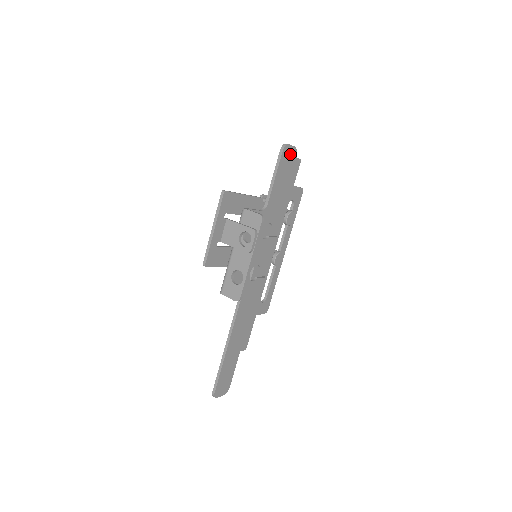
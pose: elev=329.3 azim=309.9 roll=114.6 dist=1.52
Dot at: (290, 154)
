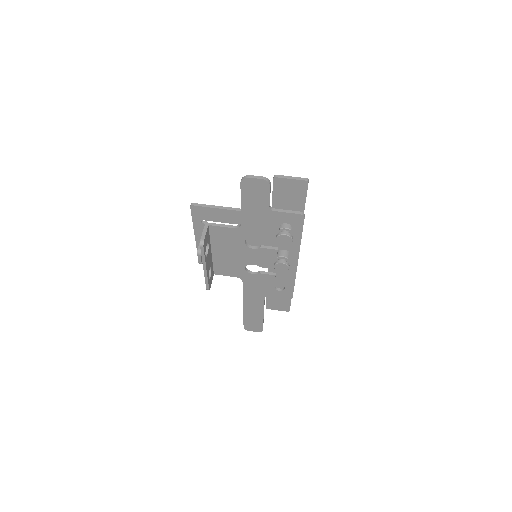
Dot at: (257, 185)
